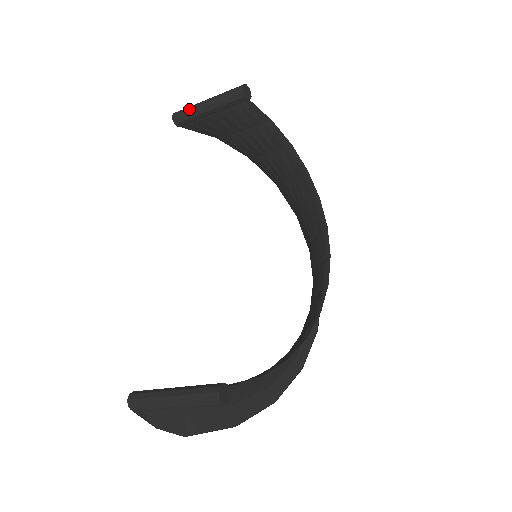
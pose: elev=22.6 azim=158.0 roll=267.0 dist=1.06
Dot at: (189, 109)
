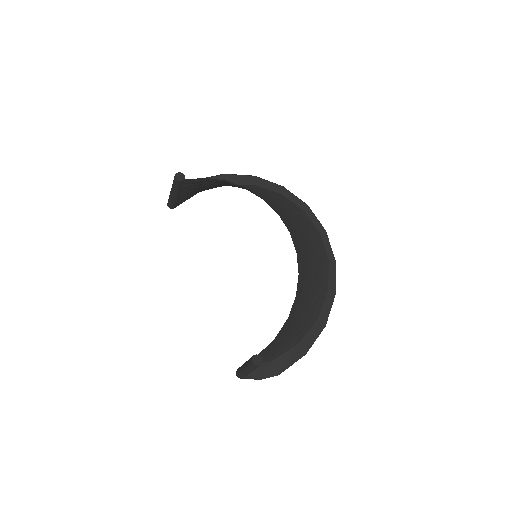
Dot at: (169, 200)
